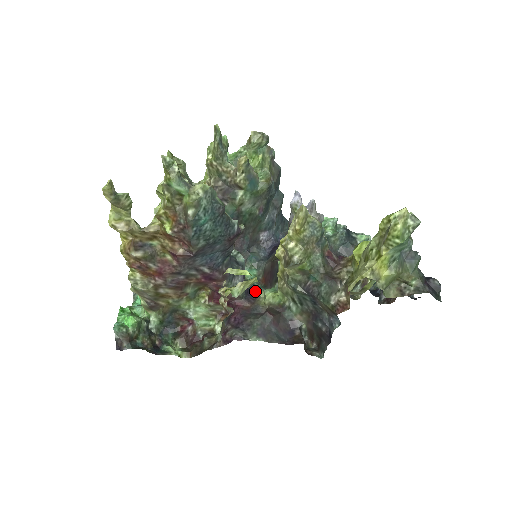
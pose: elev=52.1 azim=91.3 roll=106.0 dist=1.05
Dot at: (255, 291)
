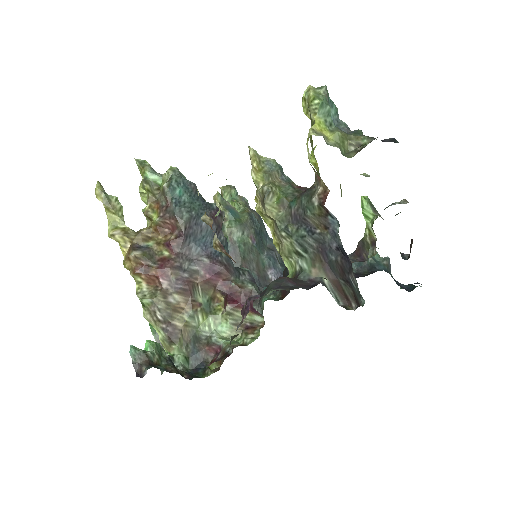
Dot at: occluded
